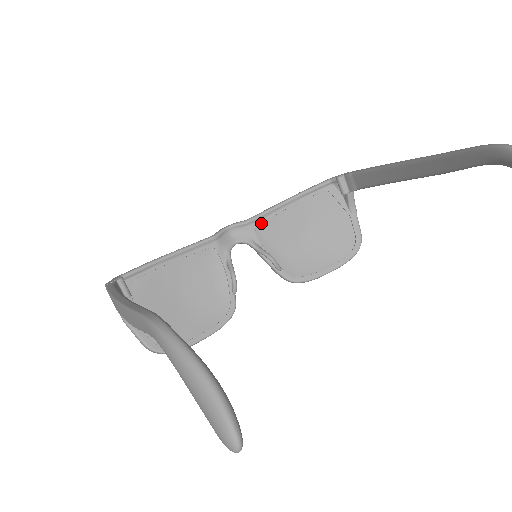
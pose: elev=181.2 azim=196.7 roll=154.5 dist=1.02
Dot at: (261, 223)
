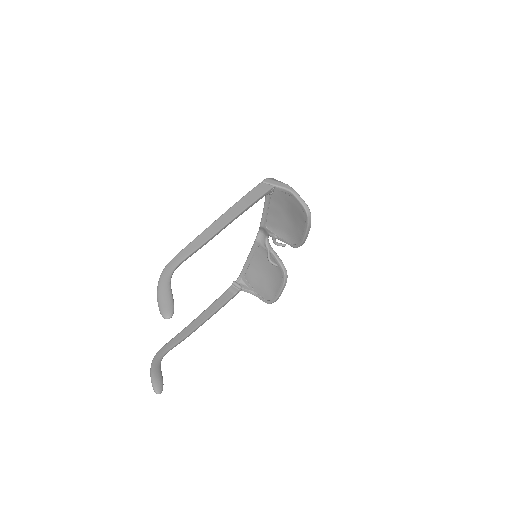
Dot at: (267, 222)
